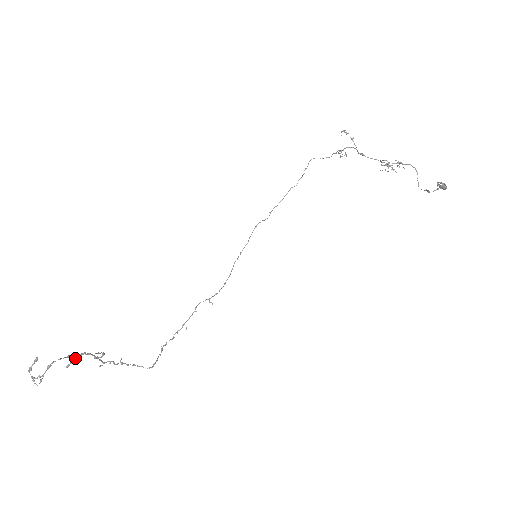
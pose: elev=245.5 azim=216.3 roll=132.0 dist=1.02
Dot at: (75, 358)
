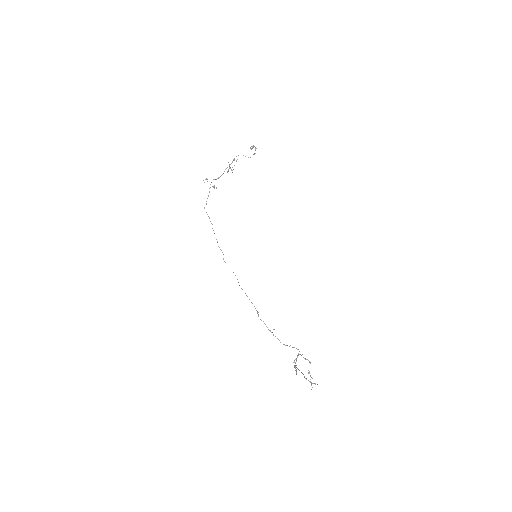
Dot at: (306, 359)
